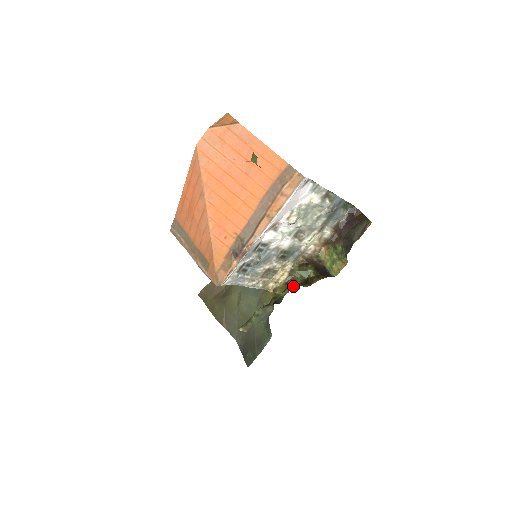
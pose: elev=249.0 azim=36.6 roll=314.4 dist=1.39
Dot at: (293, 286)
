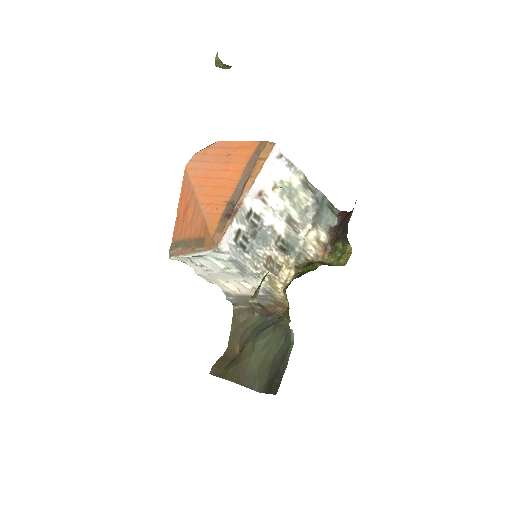
Dot at: occluded
